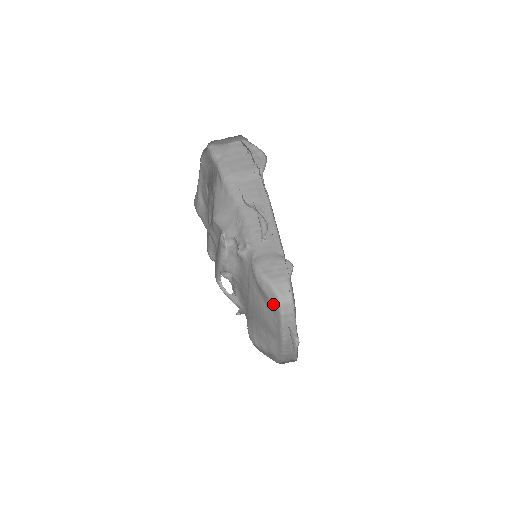
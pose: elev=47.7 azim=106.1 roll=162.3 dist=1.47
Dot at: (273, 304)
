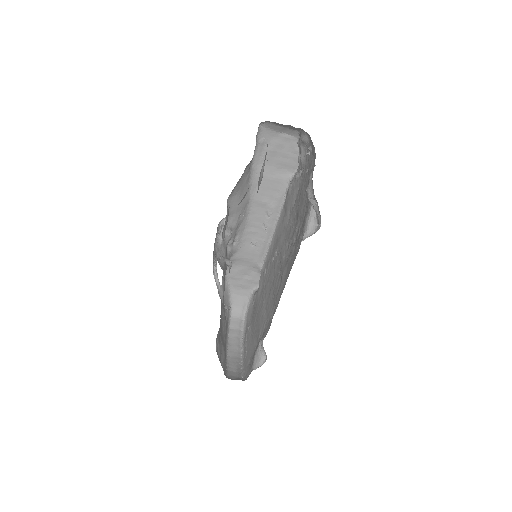
Dot at: (226, 314)
